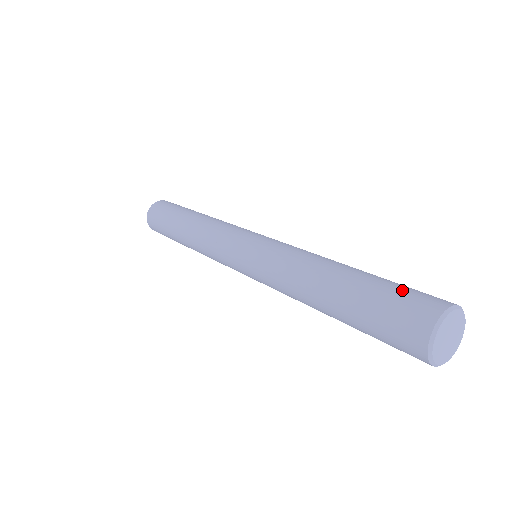
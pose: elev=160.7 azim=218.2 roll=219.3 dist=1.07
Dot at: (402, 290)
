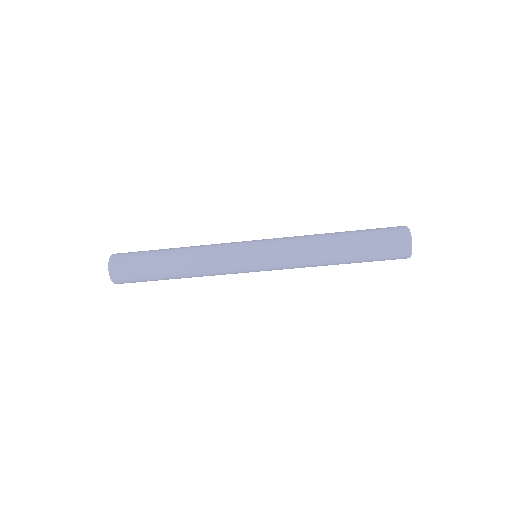
Dot at: occluded
